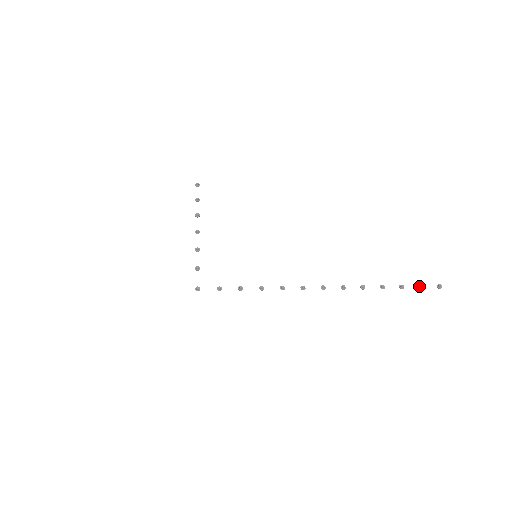
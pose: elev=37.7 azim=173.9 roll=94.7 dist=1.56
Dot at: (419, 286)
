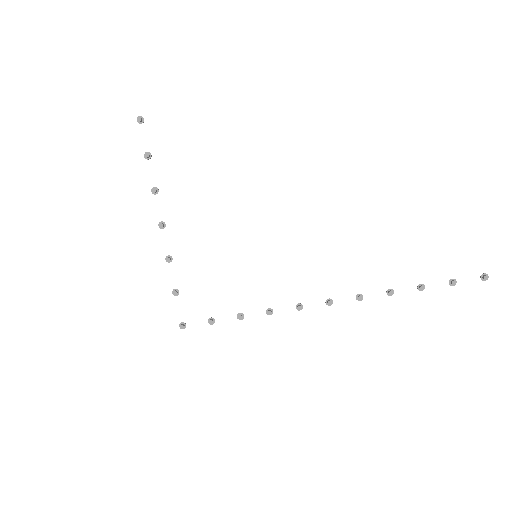
Dot at: out of frame
